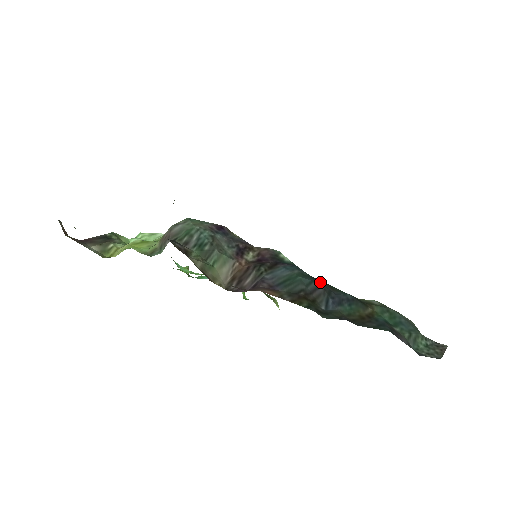
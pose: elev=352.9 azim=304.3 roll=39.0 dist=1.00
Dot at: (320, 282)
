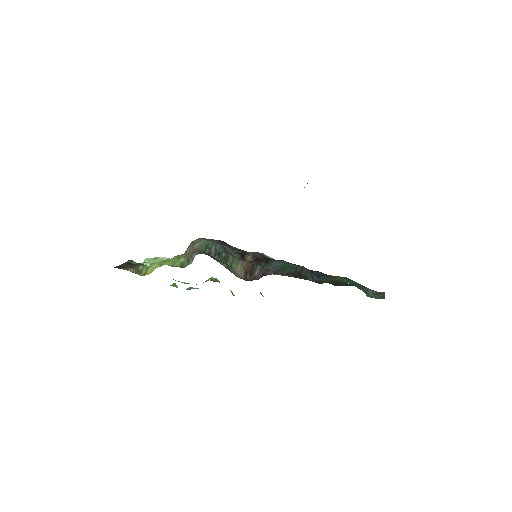
Dot at: (302, 266)
